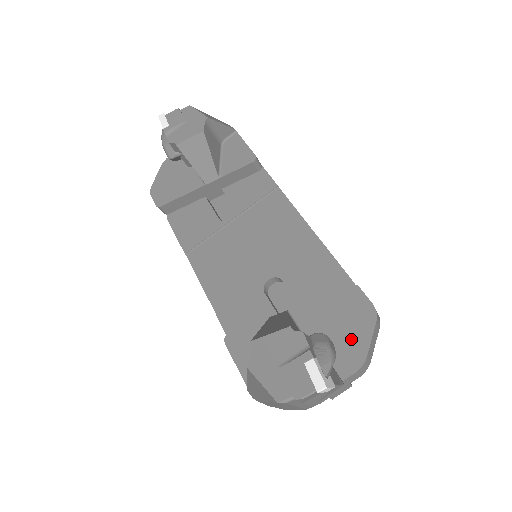
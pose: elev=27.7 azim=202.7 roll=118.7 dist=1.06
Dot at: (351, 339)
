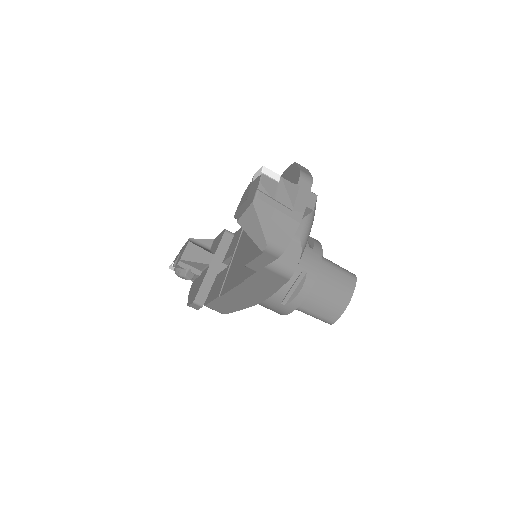
Dot at: (291, 179)
